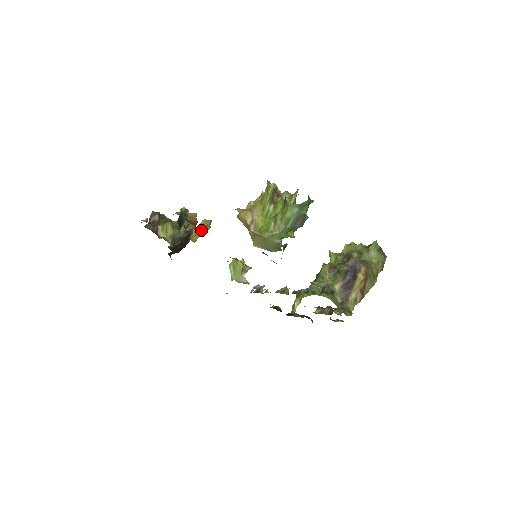
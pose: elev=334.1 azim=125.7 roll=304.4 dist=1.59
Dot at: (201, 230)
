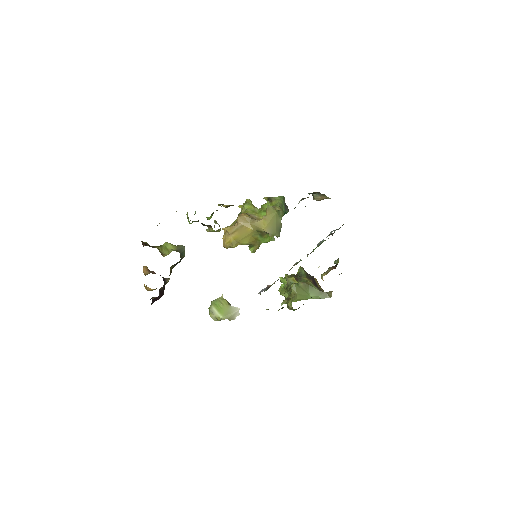
Dot at: occluded
